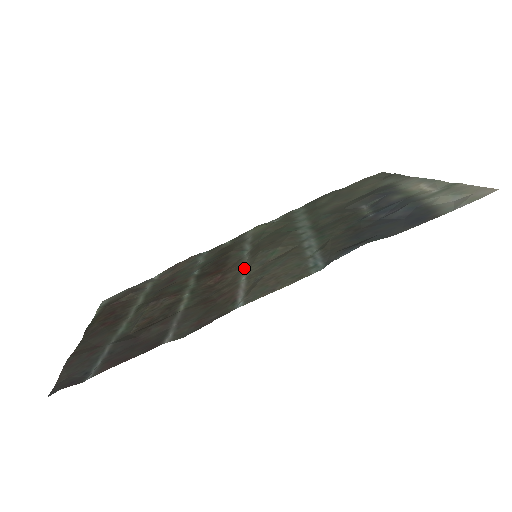
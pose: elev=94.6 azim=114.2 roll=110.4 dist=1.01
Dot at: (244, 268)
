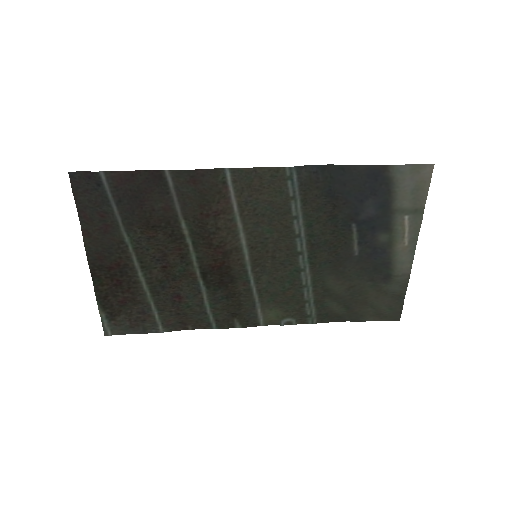
Dot at: (242, 237)
